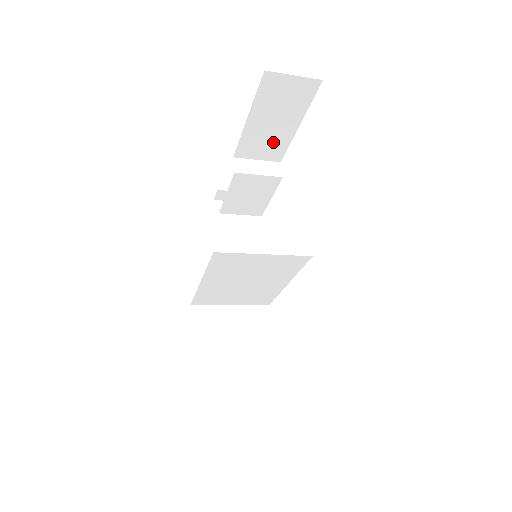
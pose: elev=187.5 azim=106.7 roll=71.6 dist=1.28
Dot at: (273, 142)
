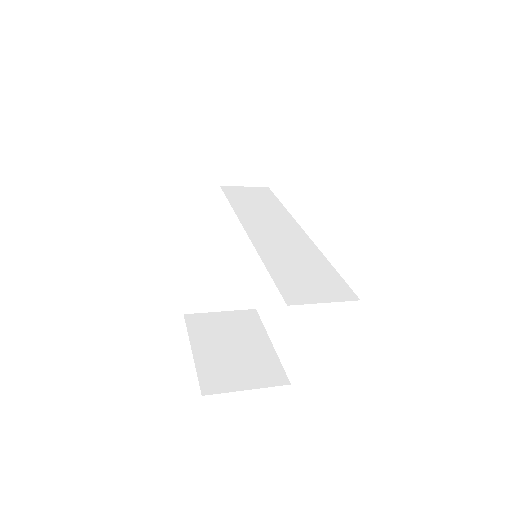
Dot at: occluded
